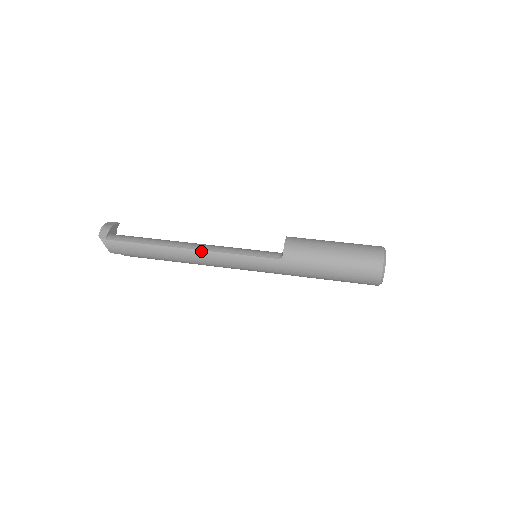
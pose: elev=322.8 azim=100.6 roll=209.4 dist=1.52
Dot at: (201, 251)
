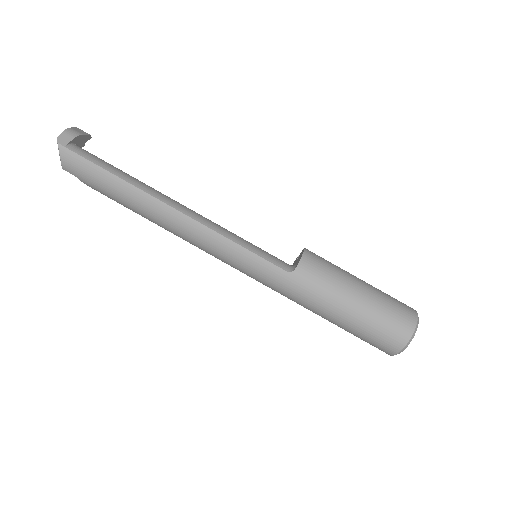
Dot at: (190, 219)
